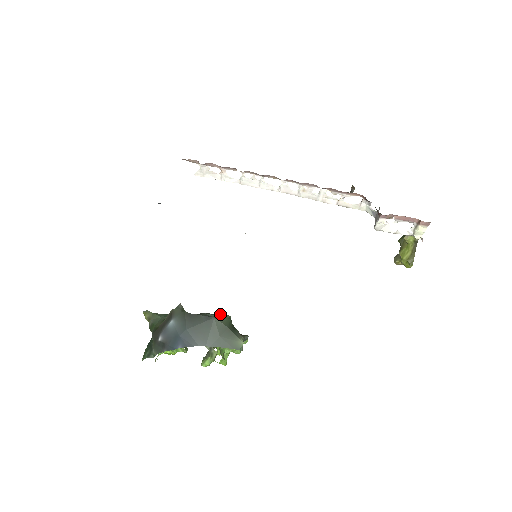
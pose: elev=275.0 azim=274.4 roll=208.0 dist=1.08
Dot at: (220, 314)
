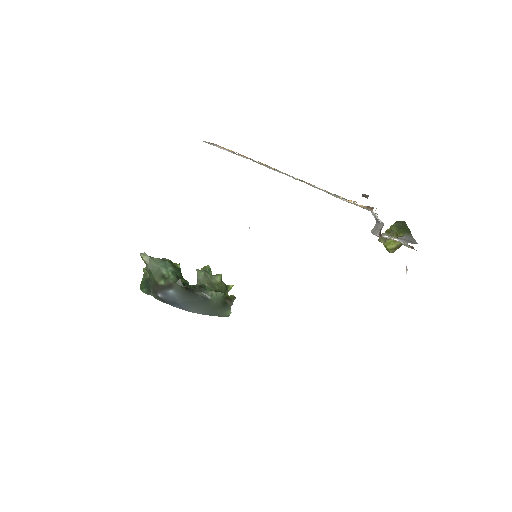
Dot at: (215, 293)
